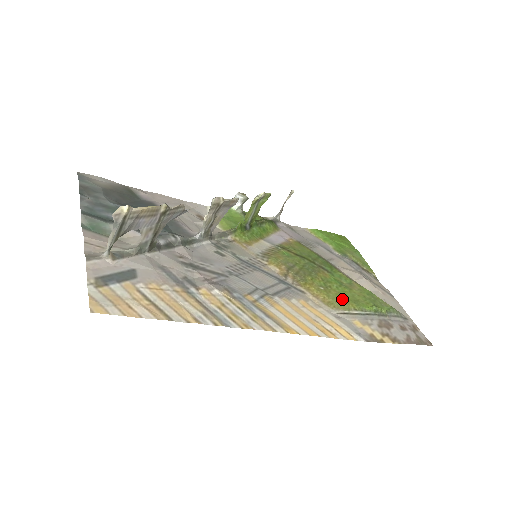
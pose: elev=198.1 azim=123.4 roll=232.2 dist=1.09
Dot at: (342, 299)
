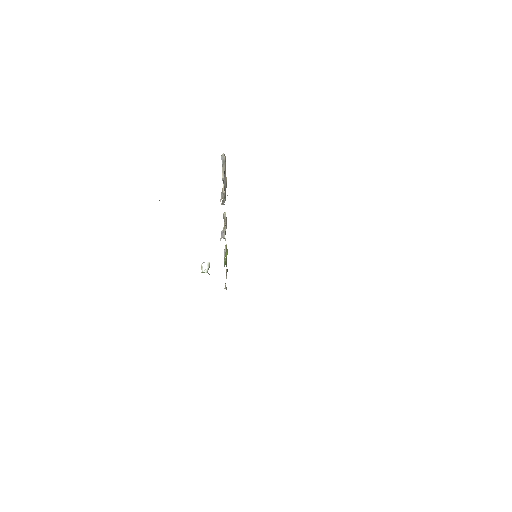
Dot at: occluded
